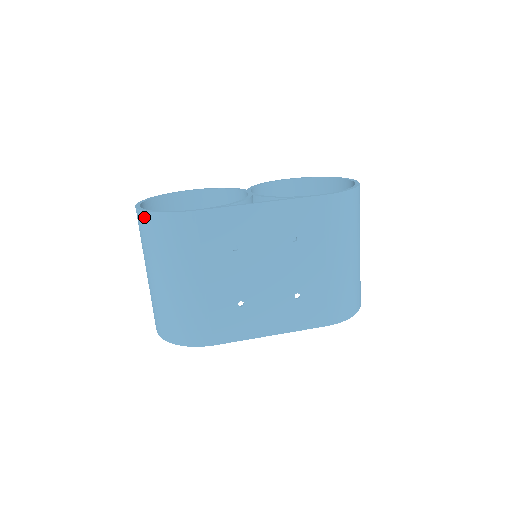
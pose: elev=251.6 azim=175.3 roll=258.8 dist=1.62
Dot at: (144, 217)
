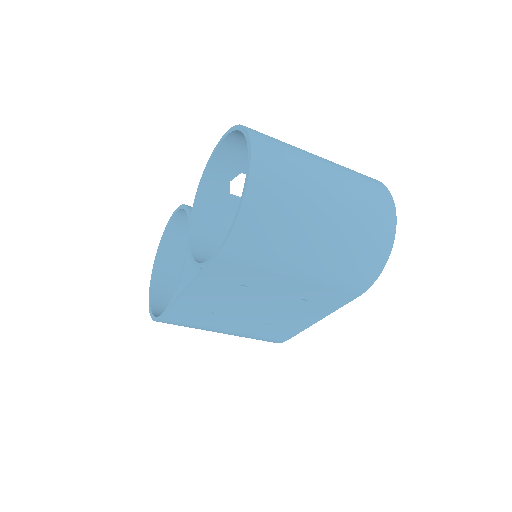
Dot at: occluded
